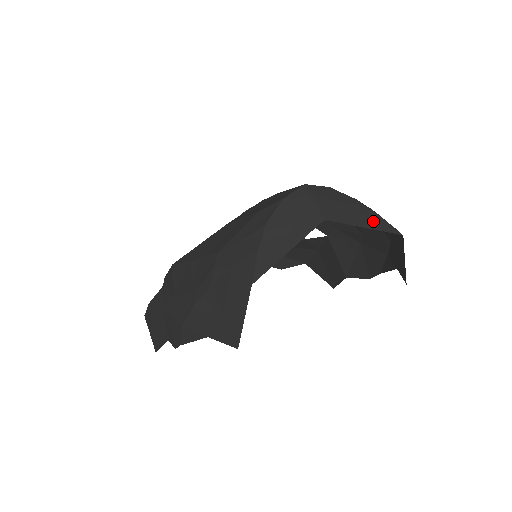
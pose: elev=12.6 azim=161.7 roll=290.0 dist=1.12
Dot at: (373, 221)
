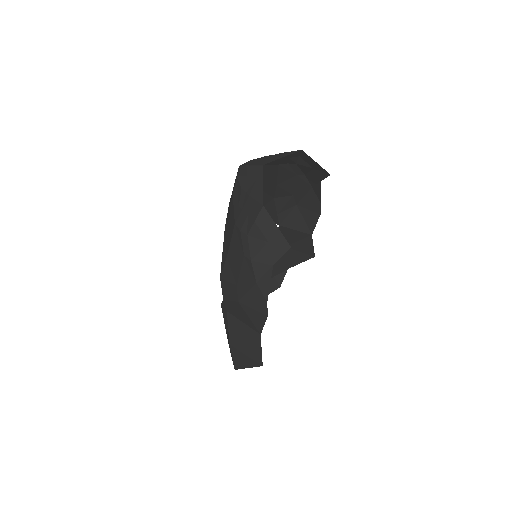
Dot at: (283, 155)
